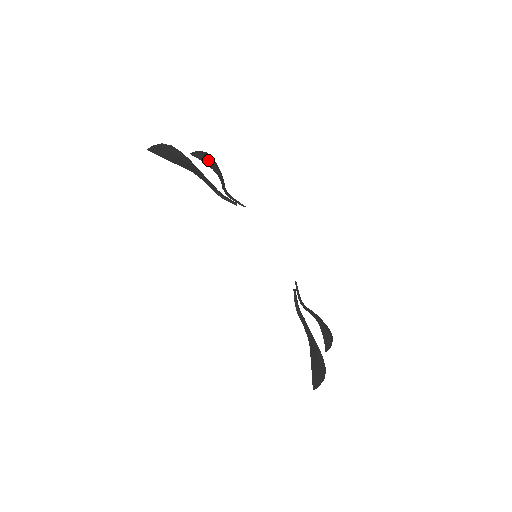
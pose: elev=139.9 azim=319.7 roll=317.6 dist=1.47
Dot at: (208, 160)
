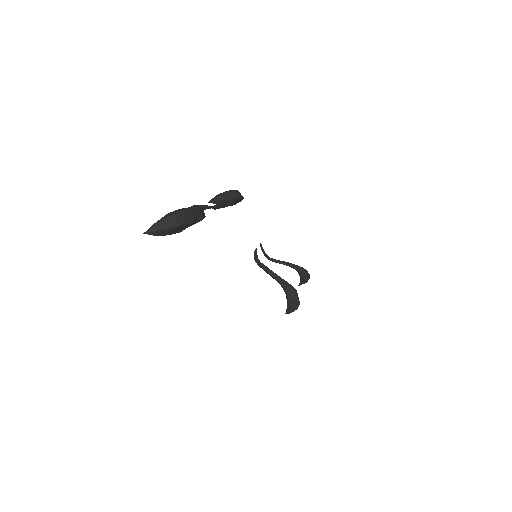
Dot at: (240, 200)
